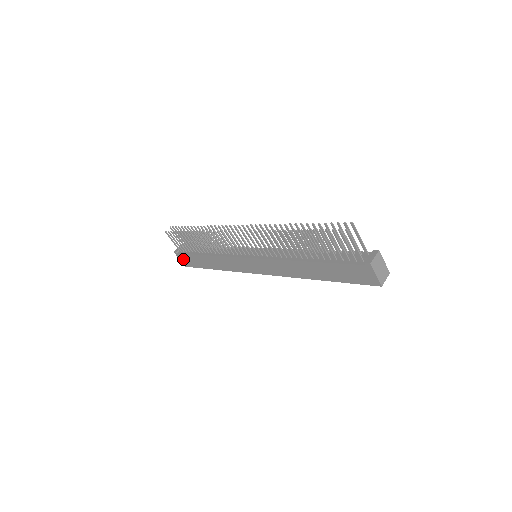
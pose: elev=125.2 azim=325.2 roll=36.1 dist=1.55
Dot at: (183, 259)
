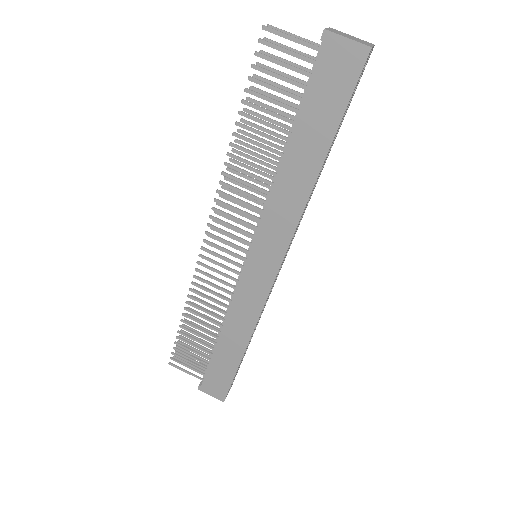
Dot at: (212, 388)
